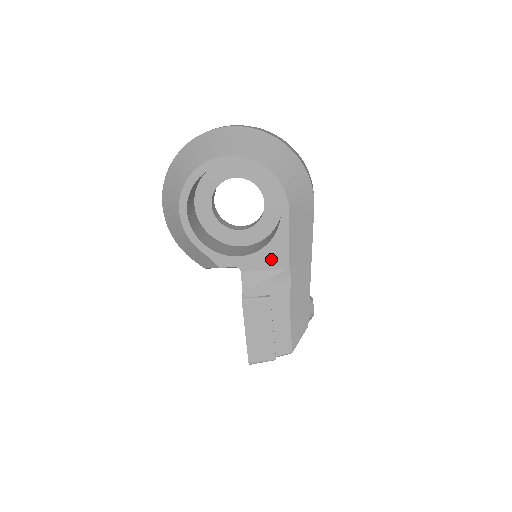
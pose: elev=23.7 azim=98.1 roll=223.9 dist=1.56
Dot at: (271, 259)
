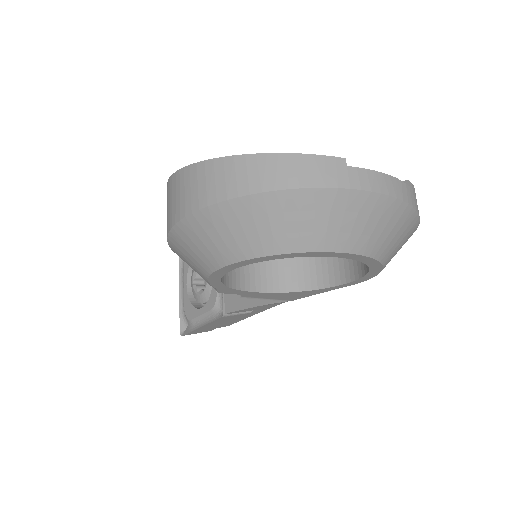
Dot at: (284, 296)
